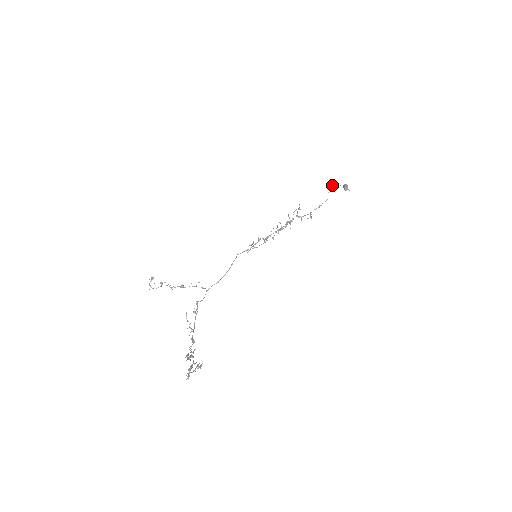
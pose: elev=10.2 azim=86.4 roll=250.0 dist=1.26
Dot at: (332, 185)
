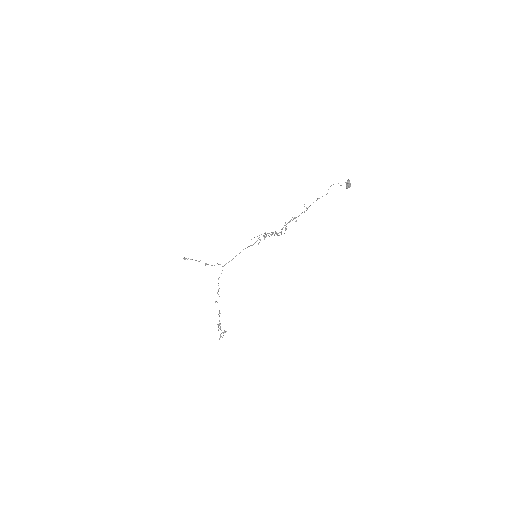
Dot at: occluded
